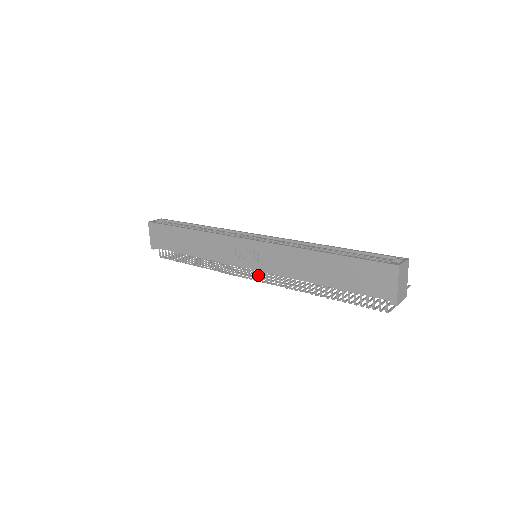
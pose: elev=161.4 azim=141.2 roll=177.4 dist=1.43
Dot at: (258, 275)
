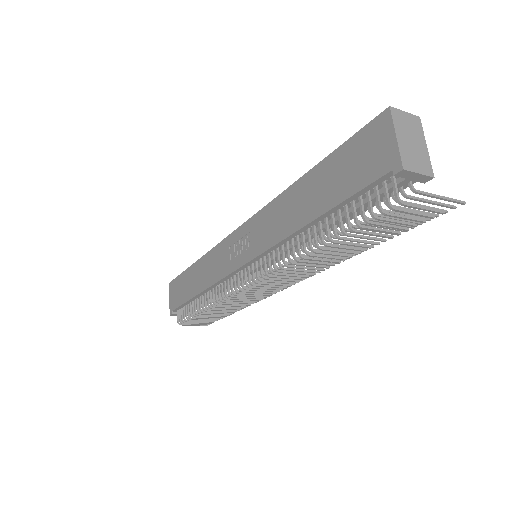
Dot at: (254, 273)
